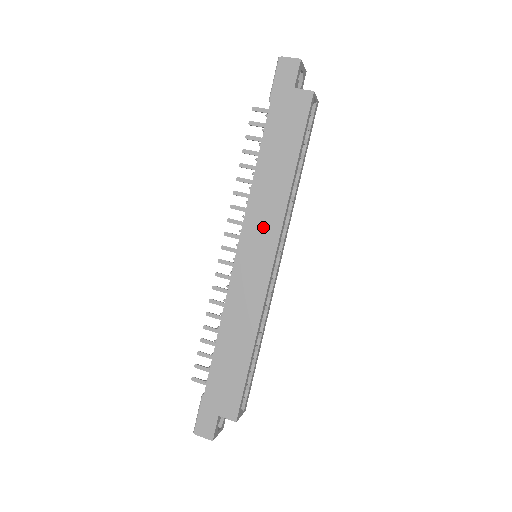
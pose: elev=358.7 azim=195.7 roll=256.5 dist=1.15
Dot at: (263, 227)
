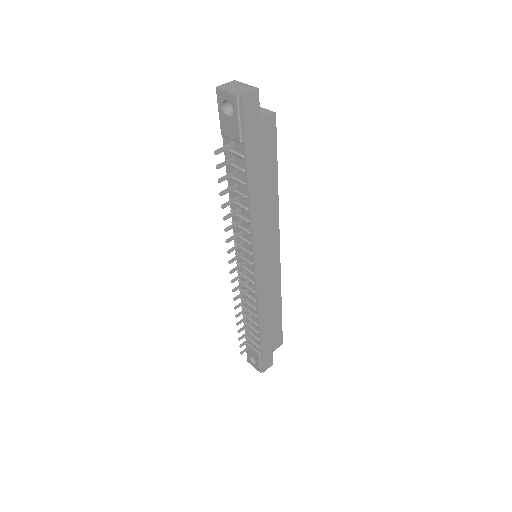
Dot at: (267, 239)
